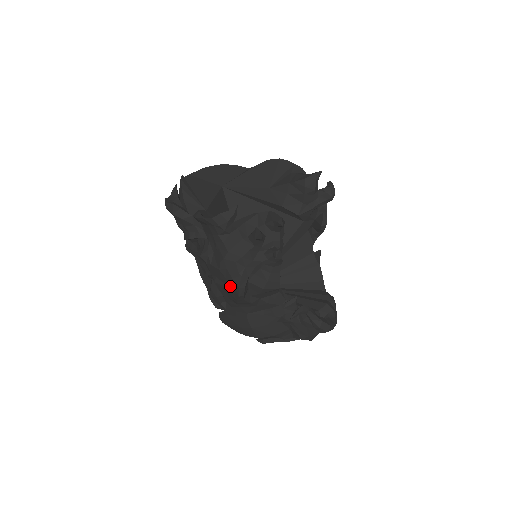
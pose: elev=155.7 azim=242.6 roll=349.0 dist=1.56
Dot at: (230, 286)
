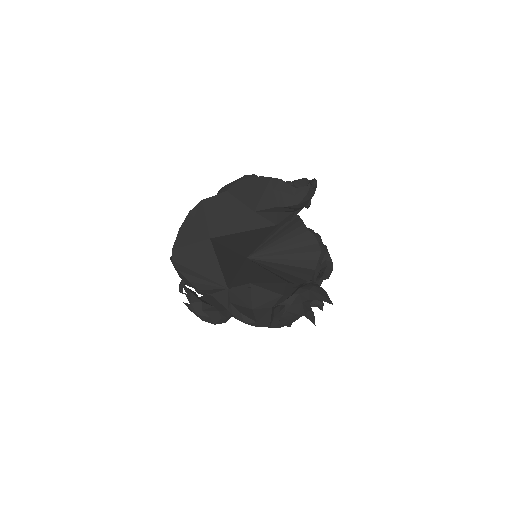
Dot at: occluded
